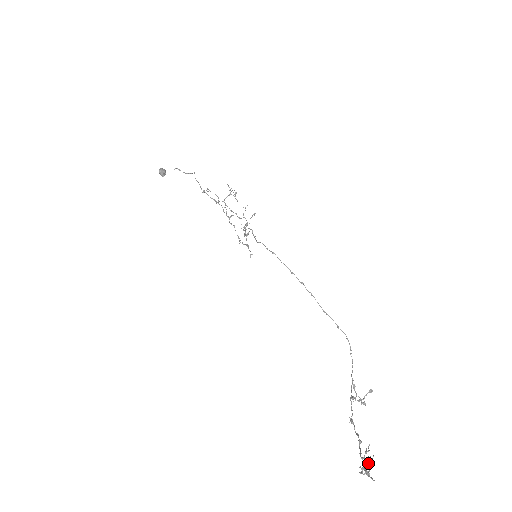
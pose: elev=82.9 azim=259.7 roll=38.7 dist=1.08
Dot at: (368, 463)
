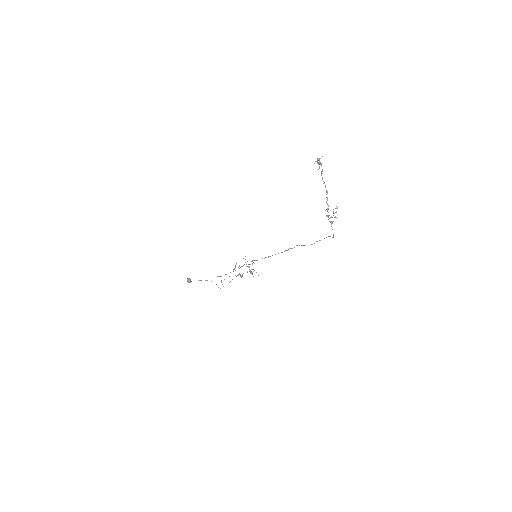
Dot at: occluded
